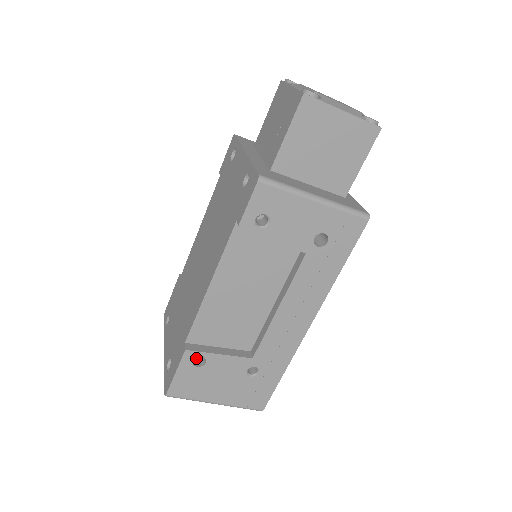
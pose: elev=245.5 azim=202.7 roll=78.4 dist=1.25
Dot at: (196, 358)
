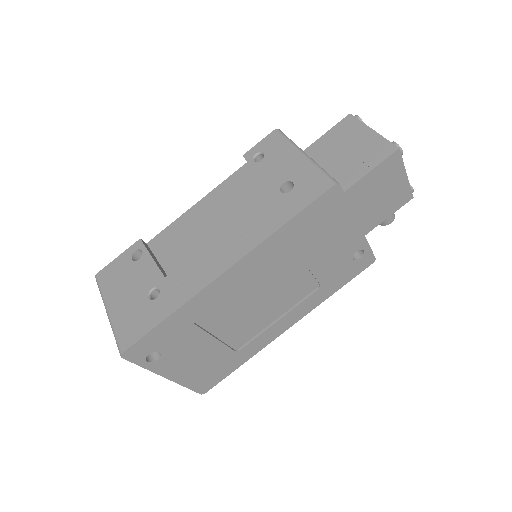
Dot at: occluded
